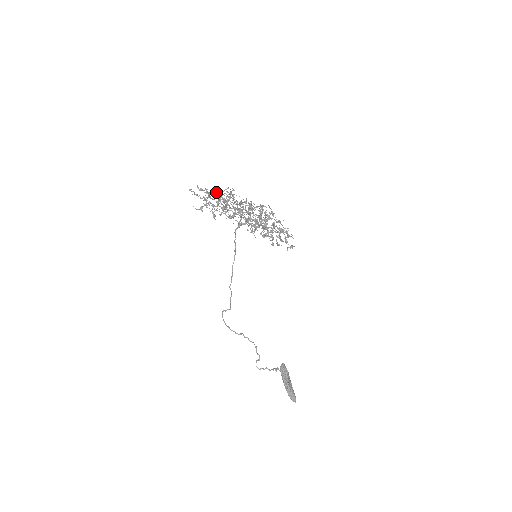
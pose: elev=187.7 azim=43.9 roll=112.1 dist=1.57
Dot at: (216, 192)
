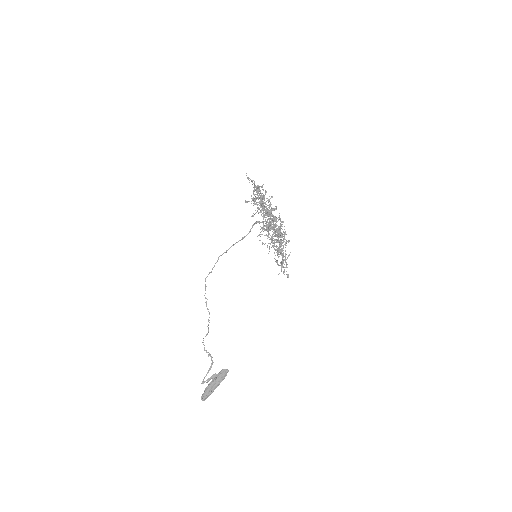
Dot at: occluded
